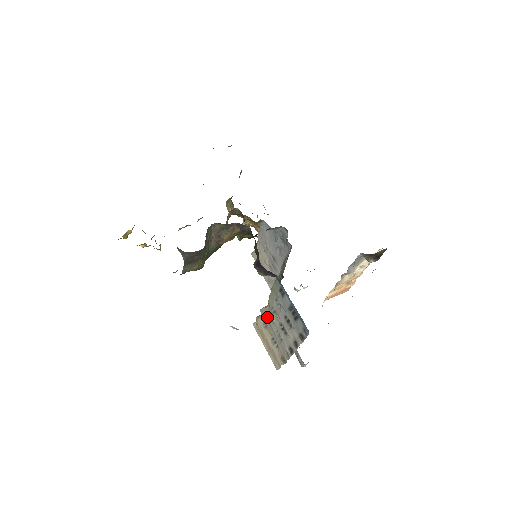
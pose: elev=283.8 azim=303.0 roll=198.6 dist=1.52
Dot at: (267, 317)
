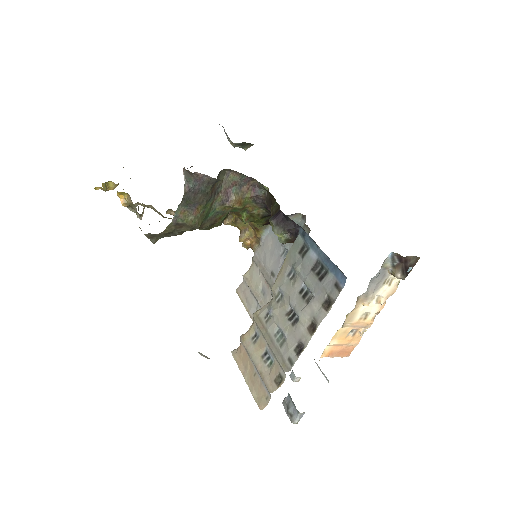
Dot at: (263, 319)
